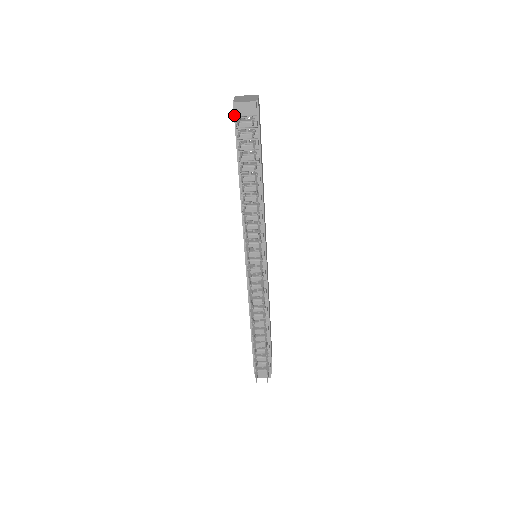
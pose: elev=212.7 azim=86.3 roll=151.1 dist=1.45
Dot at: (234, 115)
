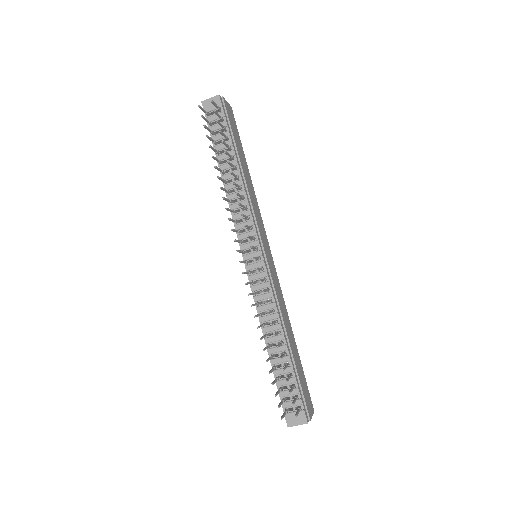
Dot at: (205, 116)
